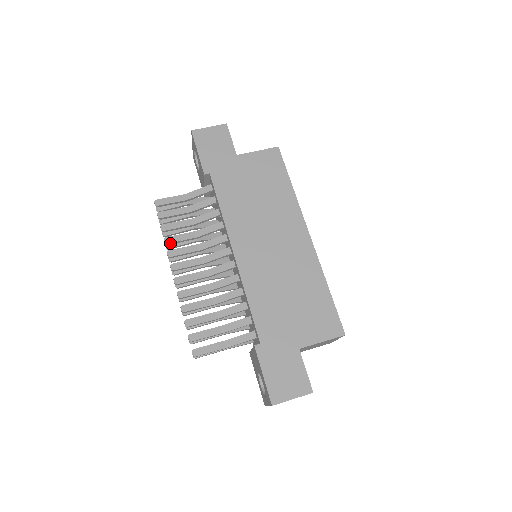
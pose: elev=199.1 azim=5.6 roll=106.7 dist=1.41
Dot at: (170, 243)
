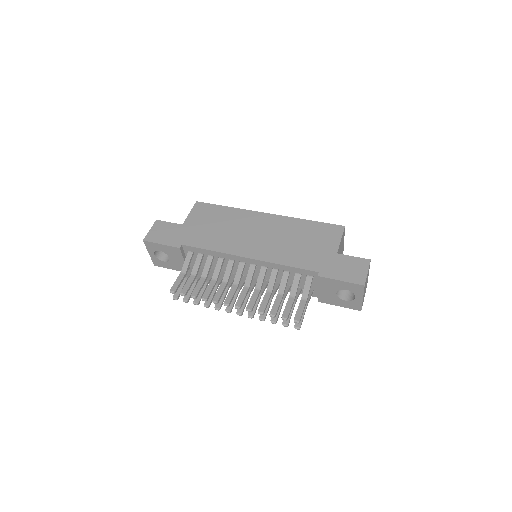
Dot at: (208, 297)
